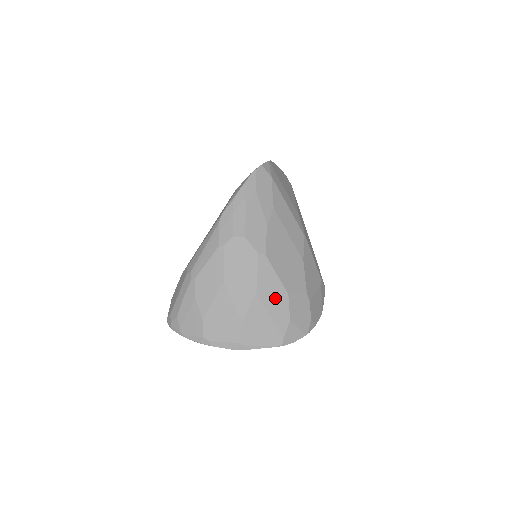
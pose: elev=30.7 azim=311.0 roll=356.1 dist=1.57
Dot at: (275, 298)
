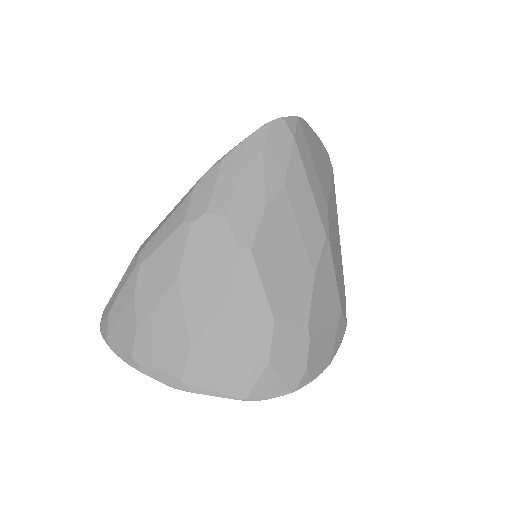
Dot at: (251, 322)
